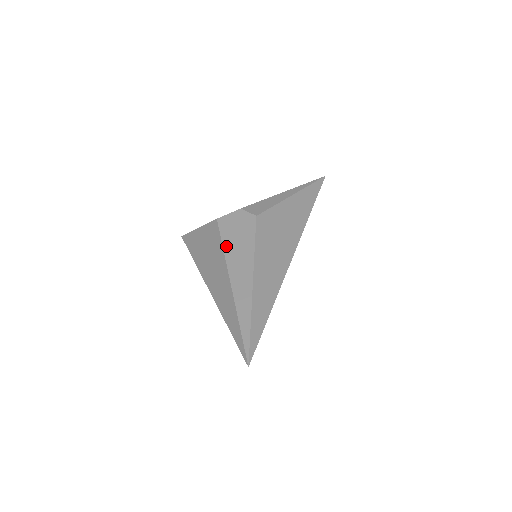
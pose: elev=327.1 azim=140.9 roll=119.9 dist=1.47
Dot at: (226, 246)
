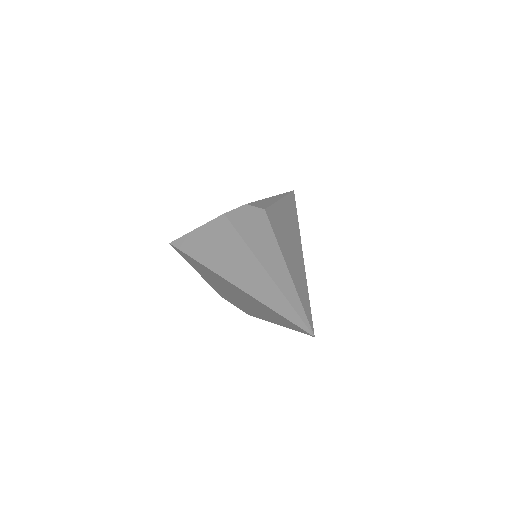
Dot at: (244, 235)
